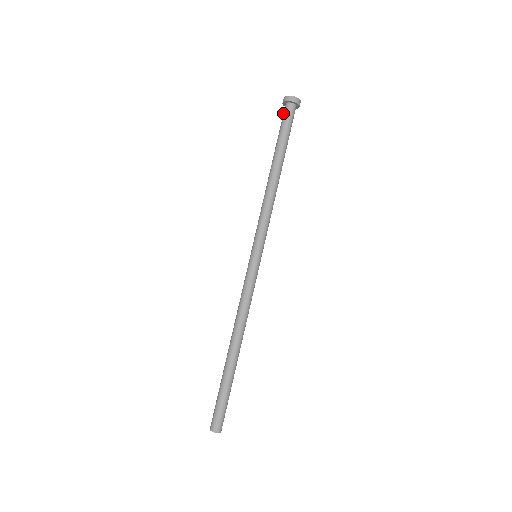
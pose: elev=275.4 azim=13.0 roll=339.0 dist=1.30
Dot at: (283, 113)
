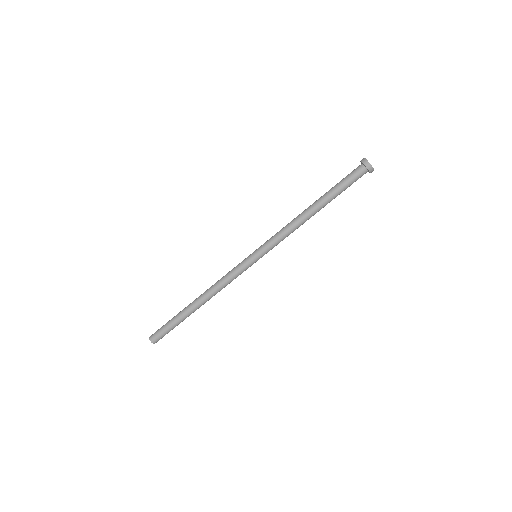
Dot at: (354, 169)
